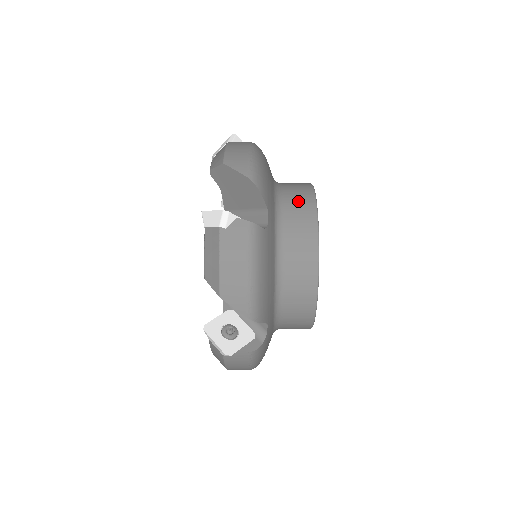
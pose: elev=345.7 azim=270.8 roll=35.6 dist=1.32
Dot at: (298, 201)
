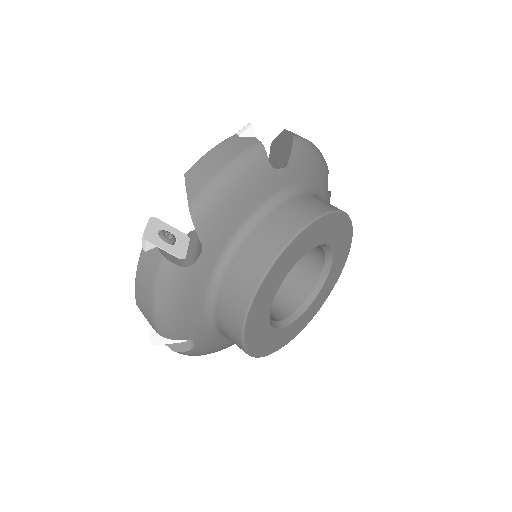
Dot at: (227, 324)
